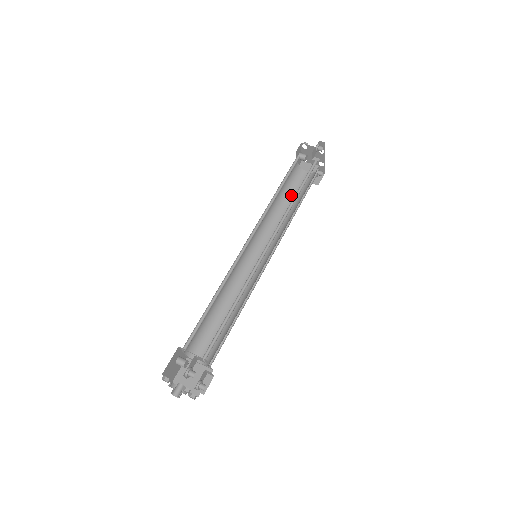
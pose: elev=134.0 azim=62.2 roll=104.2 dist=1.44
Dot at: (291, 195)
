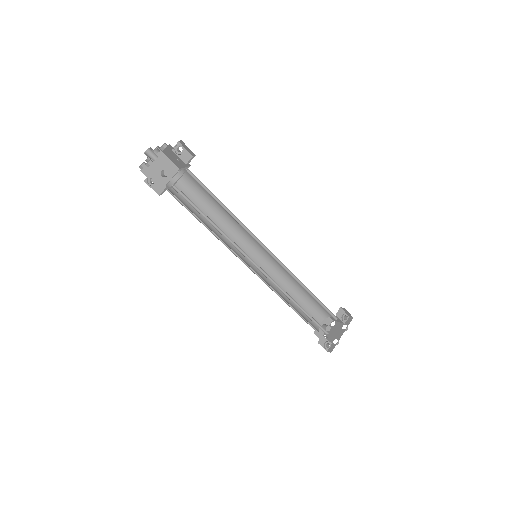
Dot at: (300, 314)
